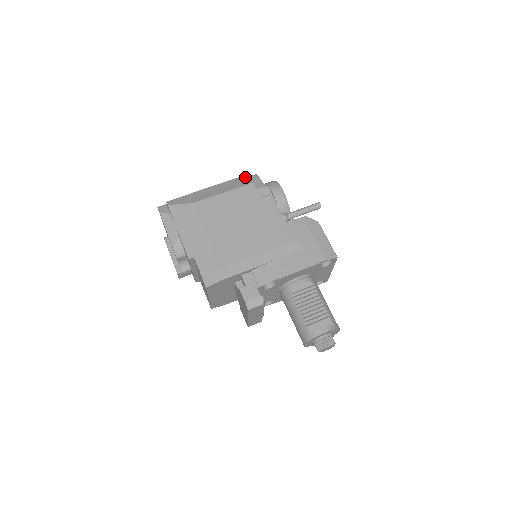
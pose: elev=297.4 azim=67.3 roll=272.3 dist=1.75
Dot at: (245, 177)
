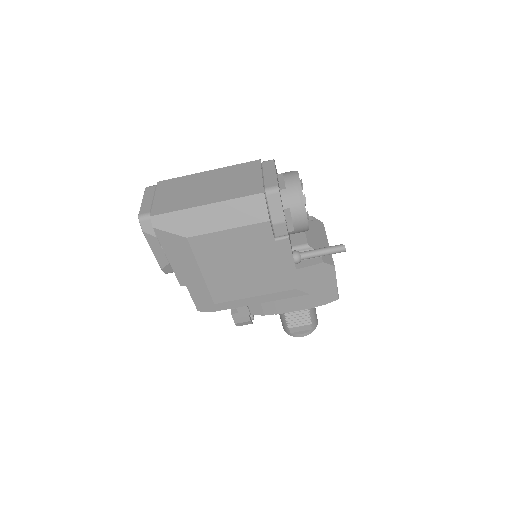
Dot at: (261, 200)
